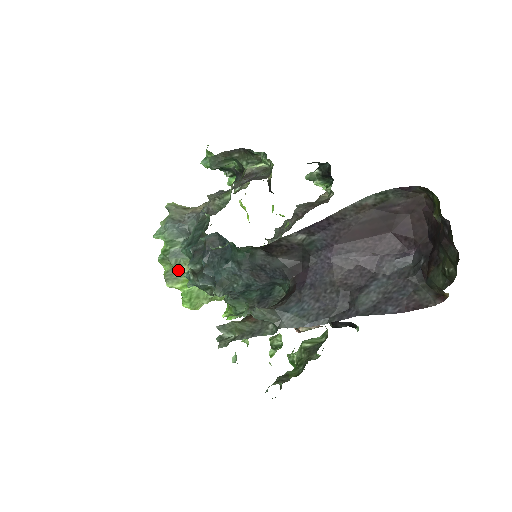
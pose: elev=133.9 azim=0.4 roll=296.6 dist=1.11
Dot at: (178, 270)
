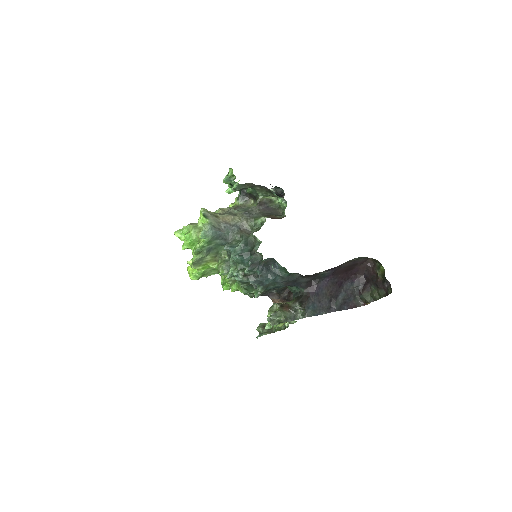
Dot at: (203, 258)
